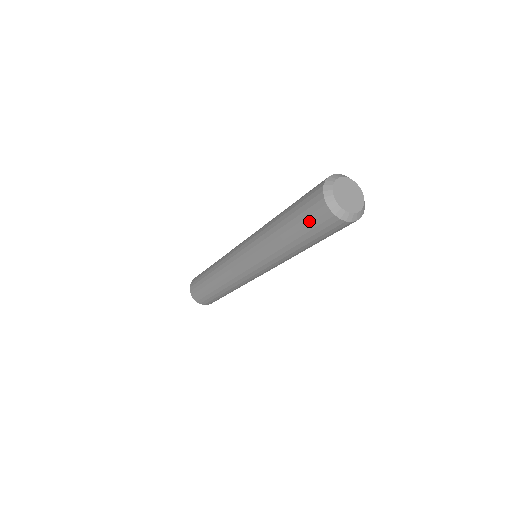
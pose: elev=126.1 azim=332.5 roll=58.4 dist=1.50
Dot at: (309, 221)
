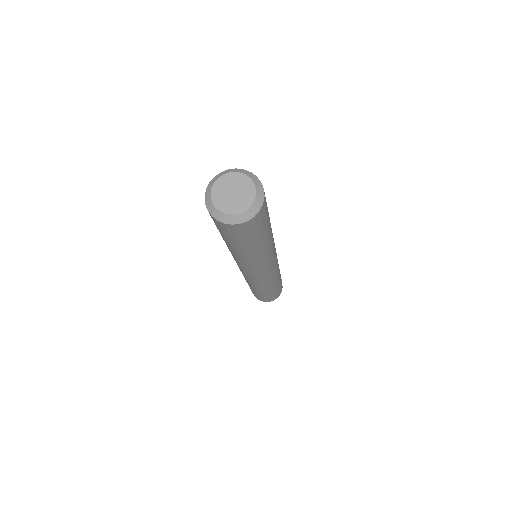
Dot at: (243, 237)
